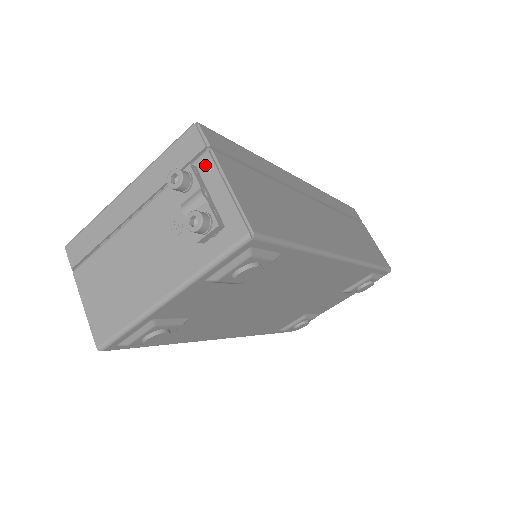
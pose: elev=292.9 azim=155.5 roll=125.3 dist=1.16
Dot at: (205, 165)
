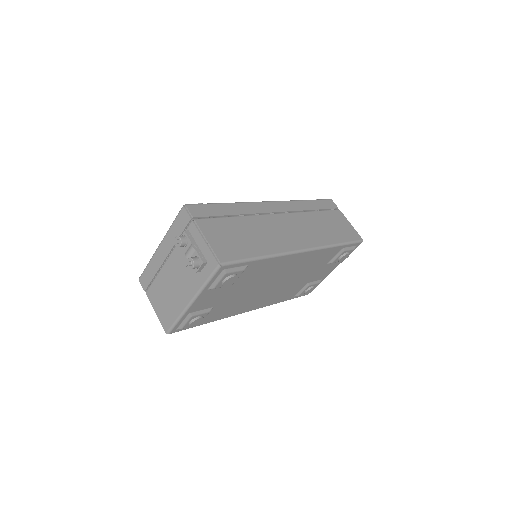
Dot at: (193, 229)
